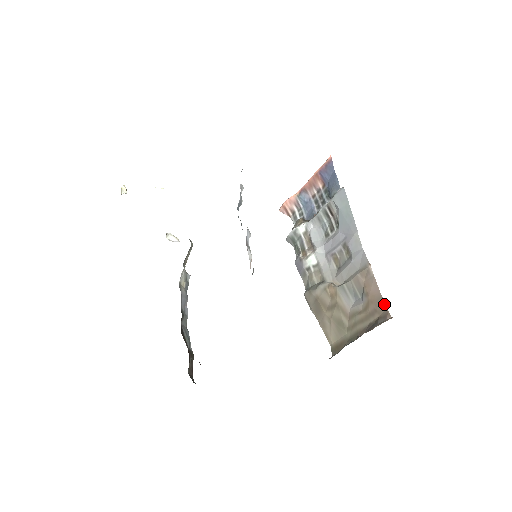
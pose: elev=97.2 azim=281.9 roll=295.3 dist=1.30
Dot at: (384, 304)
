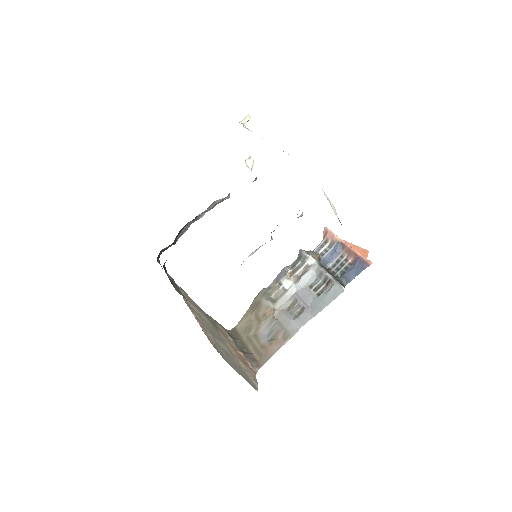
Dot at: (266, 361)
